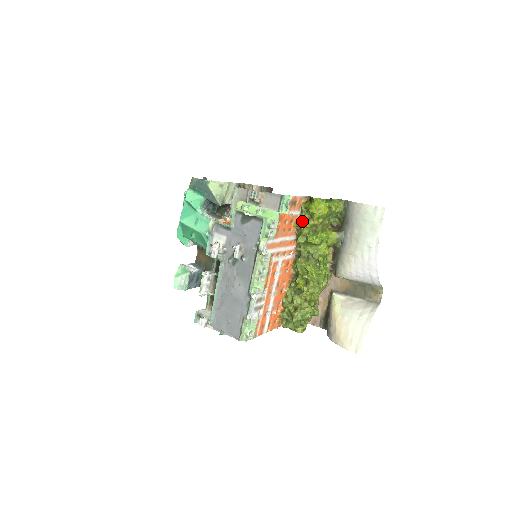
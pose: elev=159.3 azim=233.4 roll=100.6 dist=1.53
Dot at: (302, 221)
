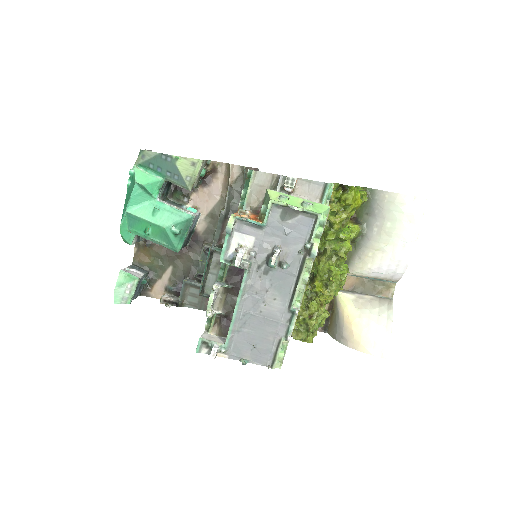
Dot at: (334, 214)
